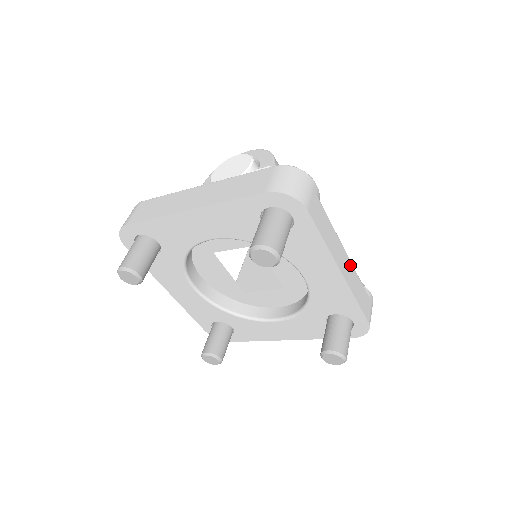
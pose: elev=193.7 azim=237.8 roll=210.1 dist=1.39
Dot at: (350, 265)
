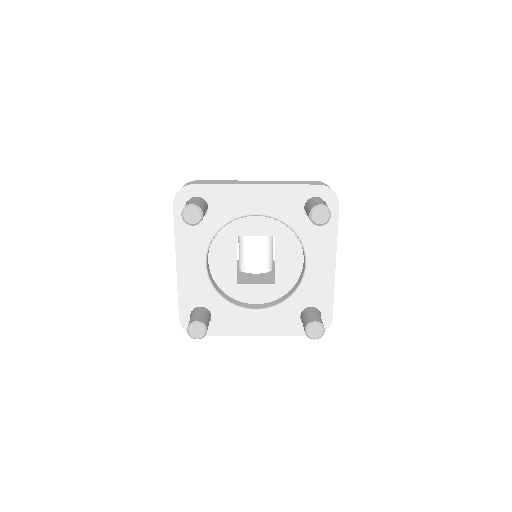
Dot at: occluded
